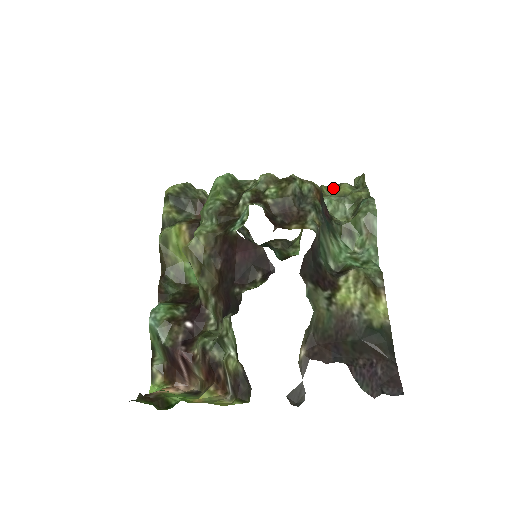
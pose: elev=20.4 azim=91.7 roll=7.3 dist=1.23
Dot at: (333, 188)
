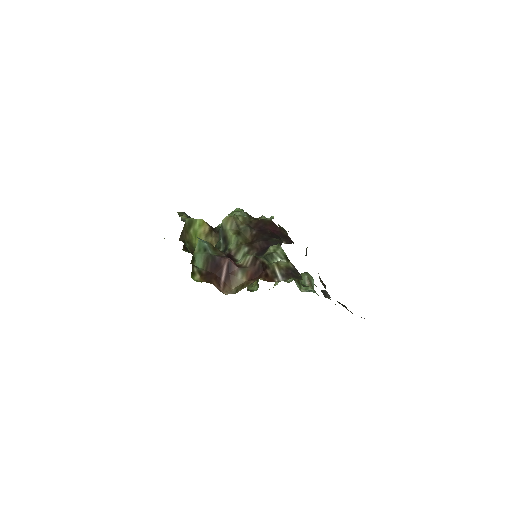
Dot at: occluded
